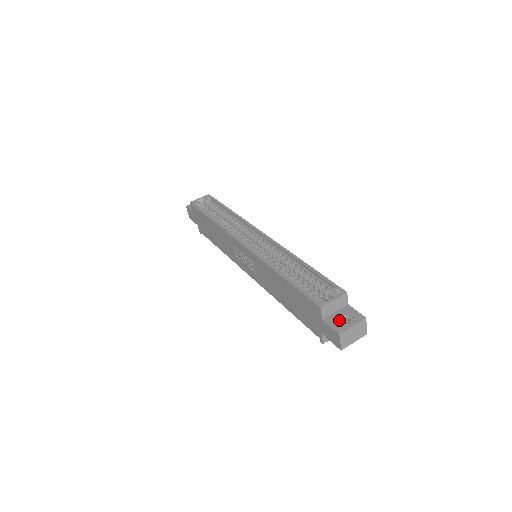
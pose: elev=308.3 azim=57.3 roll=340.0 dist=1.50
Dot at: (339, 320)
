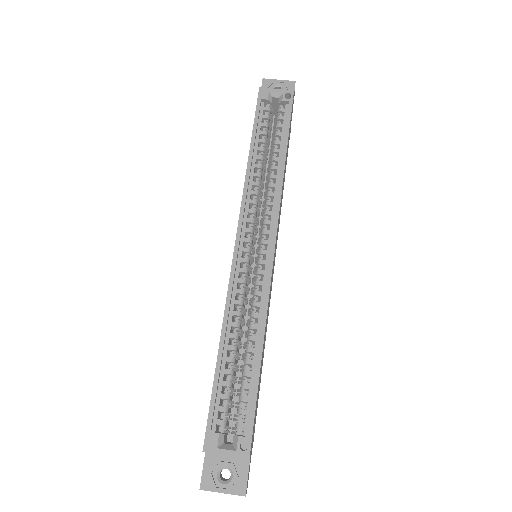
Dot at: (219, 469)
